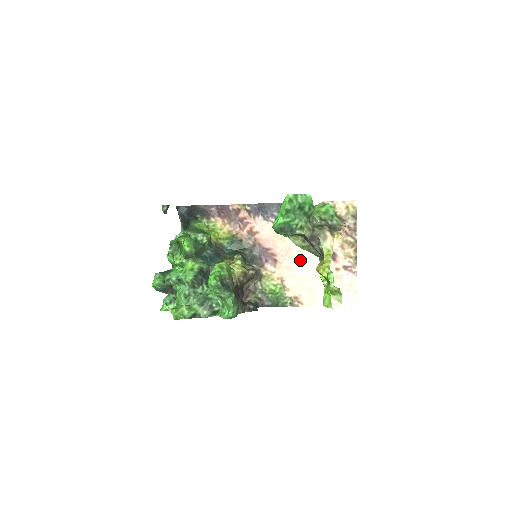
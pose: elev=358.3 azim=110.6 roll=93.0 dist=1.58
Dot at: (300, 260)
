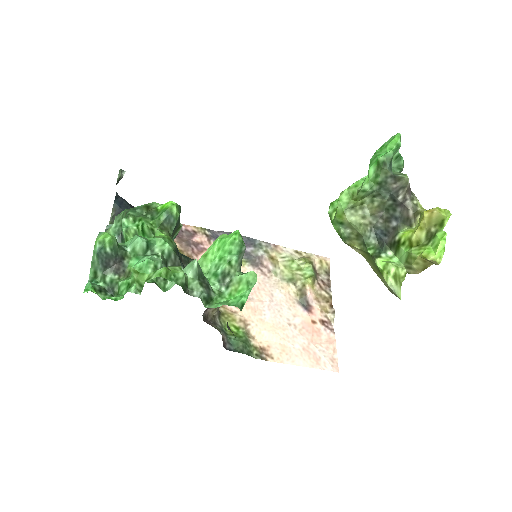
Dot at: (271, 303)
